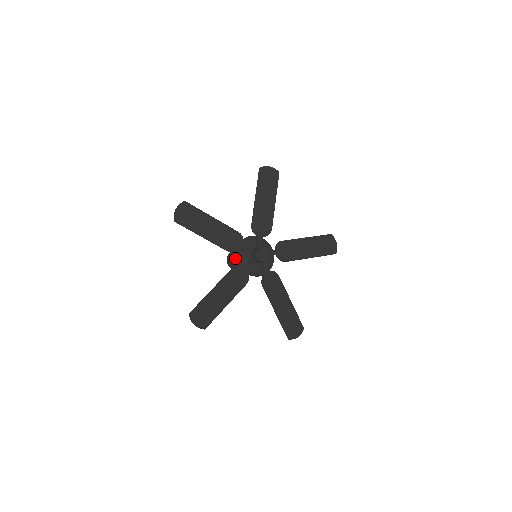
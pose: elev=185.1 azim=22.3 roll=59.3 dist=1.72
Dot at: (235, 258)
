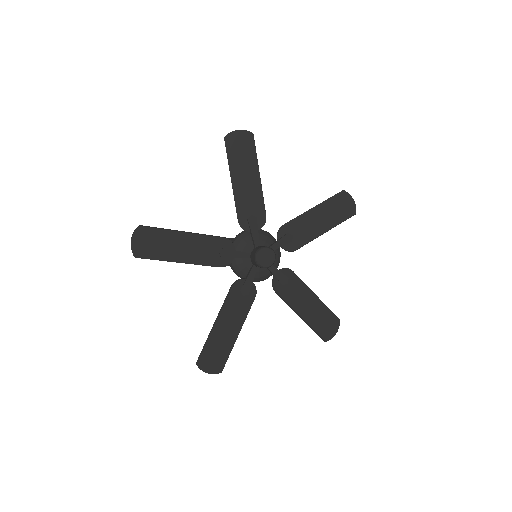
Dot at: occluded
